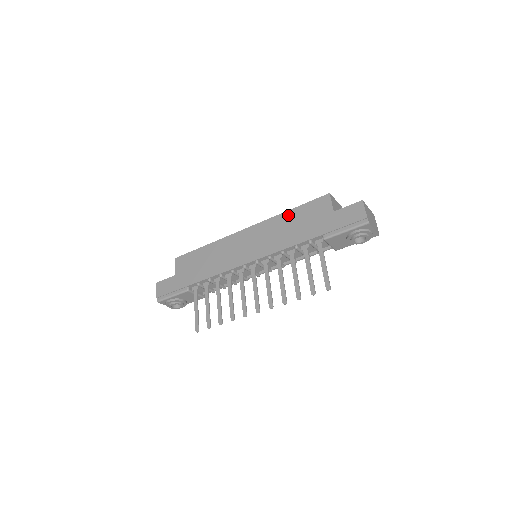
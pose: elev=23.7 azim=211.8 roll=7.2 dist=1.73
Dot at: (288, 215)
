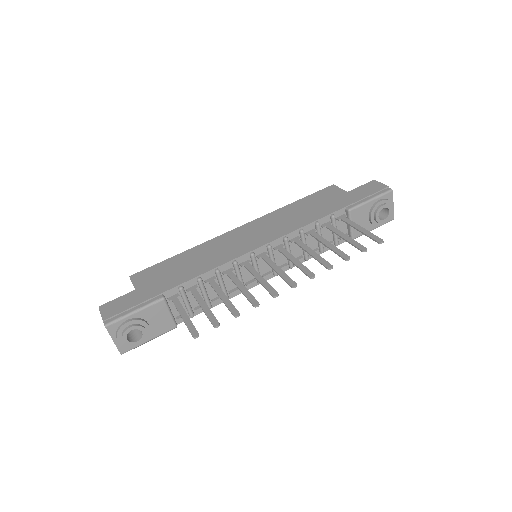
Dot at: (292, 206)
